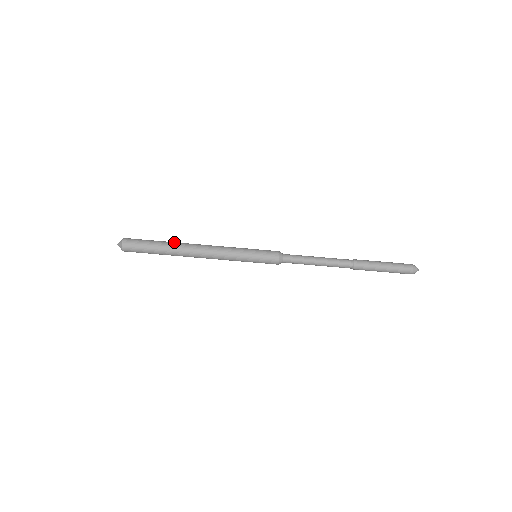
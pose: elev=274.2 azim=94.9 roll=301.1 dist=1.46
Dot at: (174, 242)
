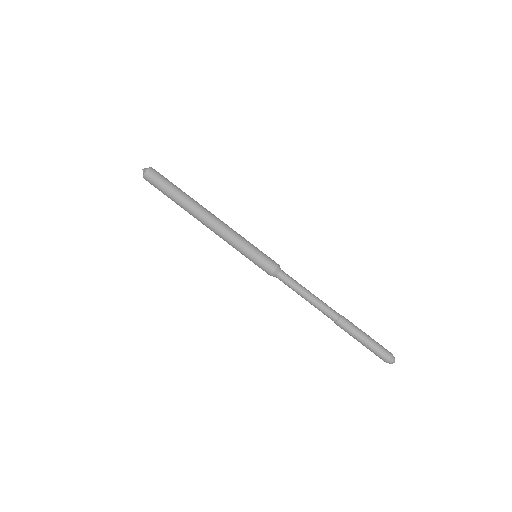
Dot at: (188, 201)
